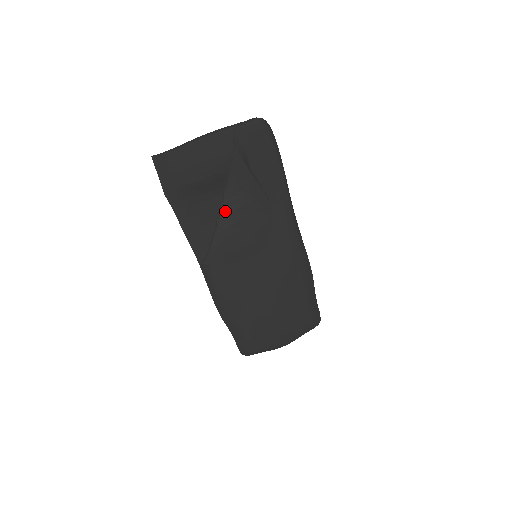
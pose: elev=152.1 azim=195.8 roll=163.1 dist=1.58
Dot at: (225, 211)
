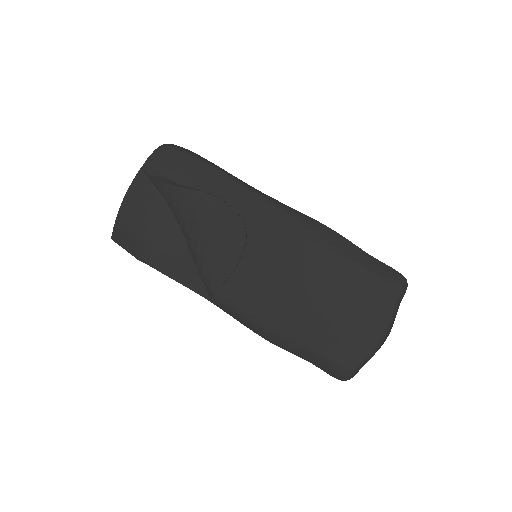
Dot at: (187, 234)
